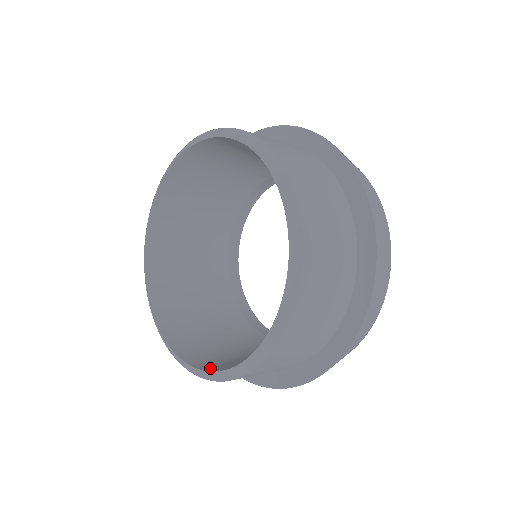
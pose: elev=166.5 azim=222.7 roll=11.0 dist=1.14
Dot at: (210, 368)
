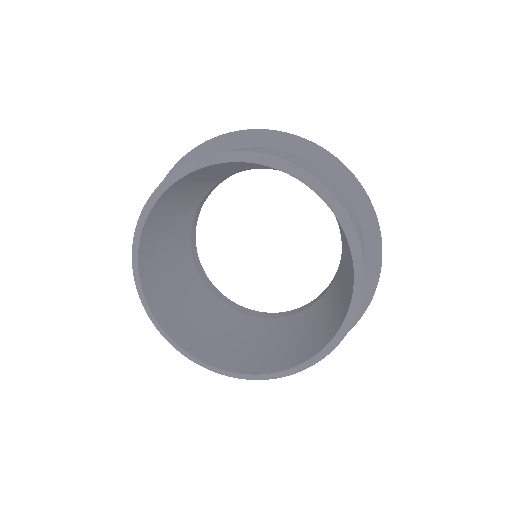
Dot at: (266, 370)
